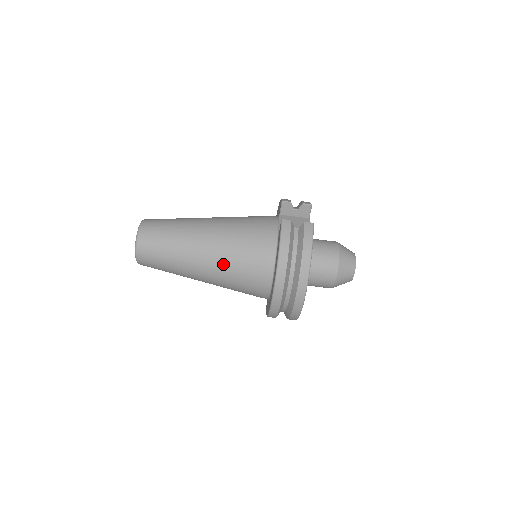
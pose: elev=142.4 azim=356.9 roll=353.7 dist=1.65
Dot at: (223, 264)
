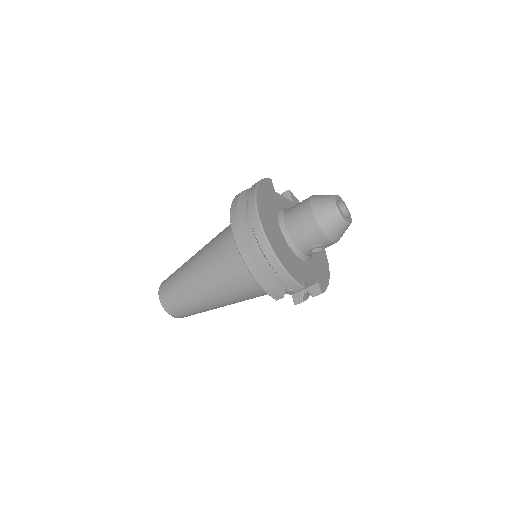
Dot at: (208, 251)
